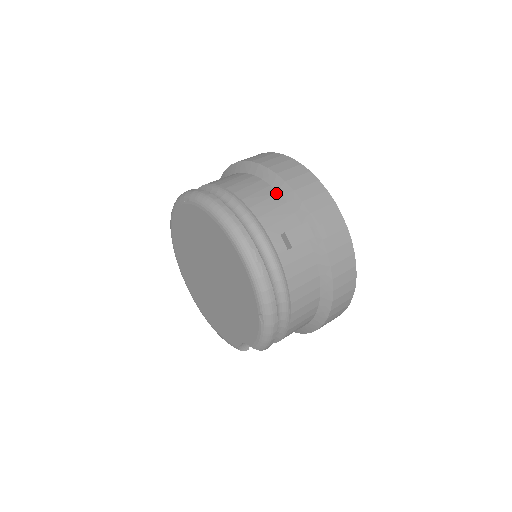
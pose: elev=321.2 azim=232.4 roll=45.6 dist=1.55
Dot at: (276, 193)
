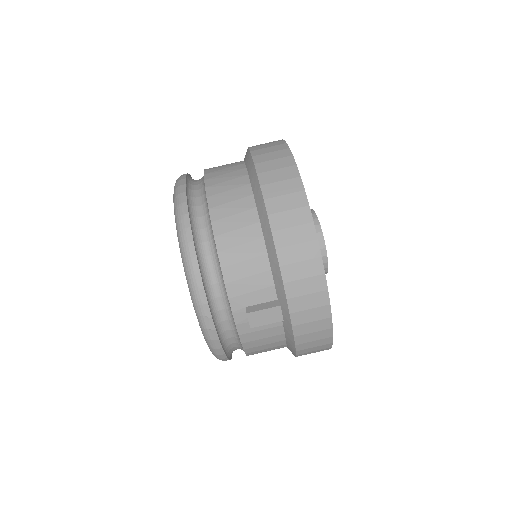
Dot at: (264, 253)
